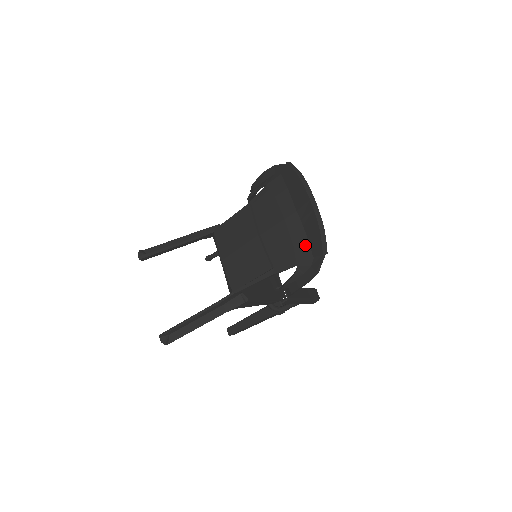
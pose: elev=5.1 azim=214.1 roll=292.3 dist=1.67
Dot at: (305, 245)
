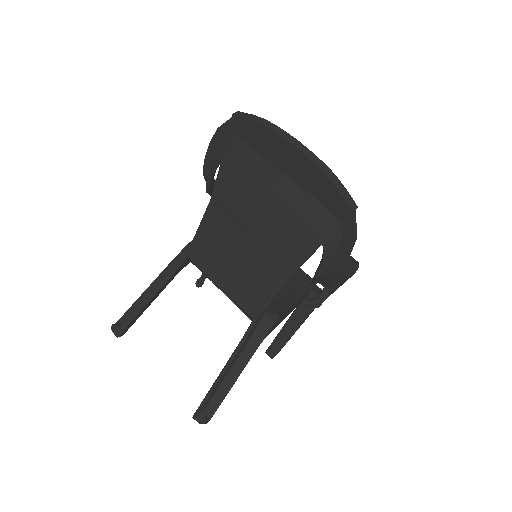
Dot at: (319, 212)
